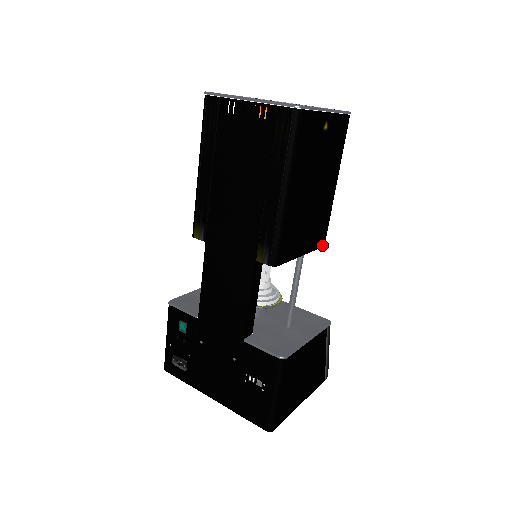
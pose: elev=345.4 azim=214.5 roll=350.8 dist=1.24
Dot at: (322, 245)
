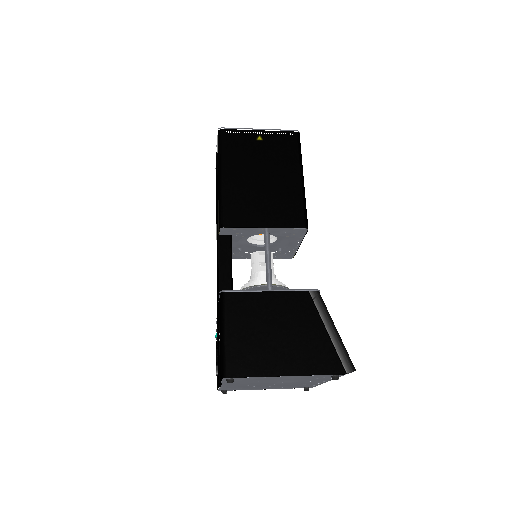
Dot at: (300, 226)
